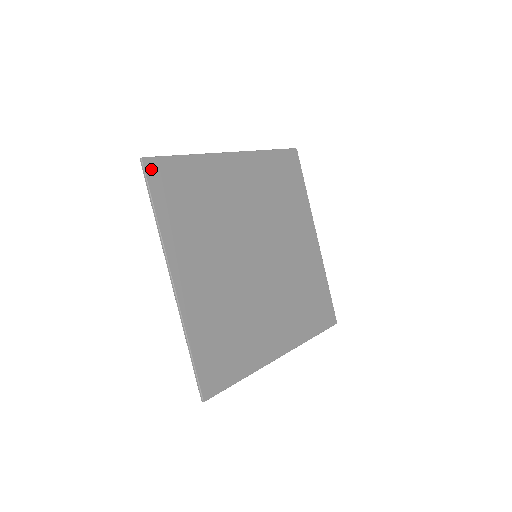
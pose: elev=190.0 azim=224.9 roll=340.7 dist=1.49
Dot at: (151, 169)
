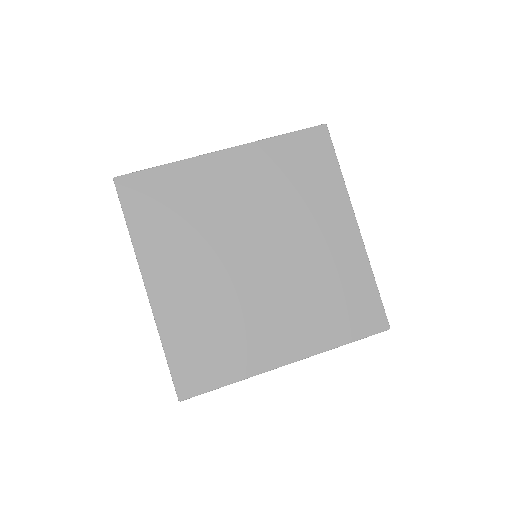
Dot at: (123, 186)
